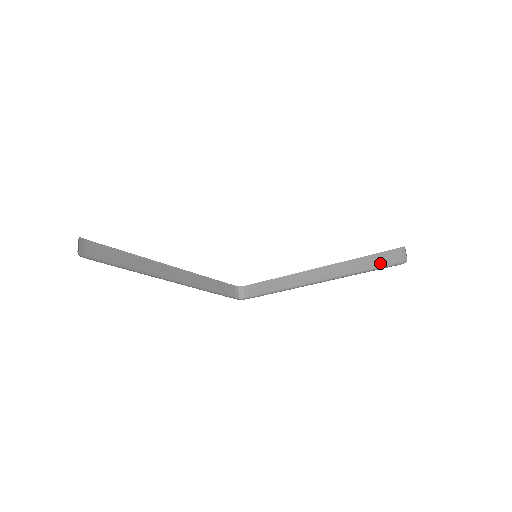
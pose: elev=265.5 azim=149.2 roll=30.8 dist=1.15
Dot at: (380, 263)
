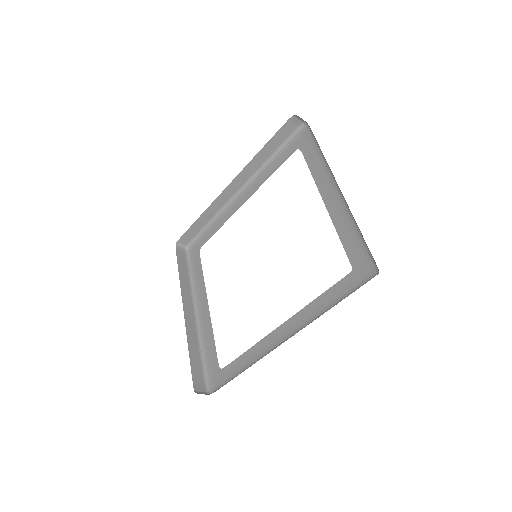
Dot at: occluded
